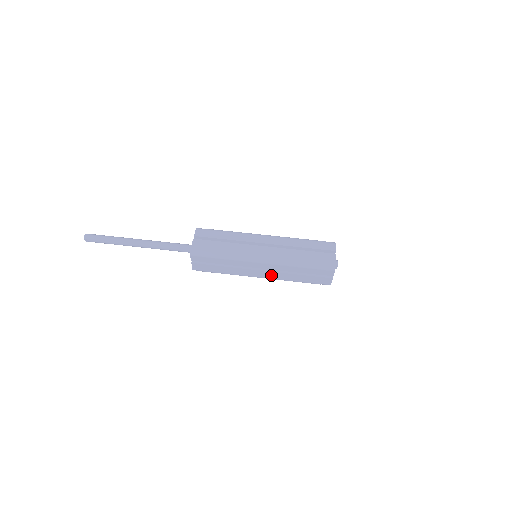
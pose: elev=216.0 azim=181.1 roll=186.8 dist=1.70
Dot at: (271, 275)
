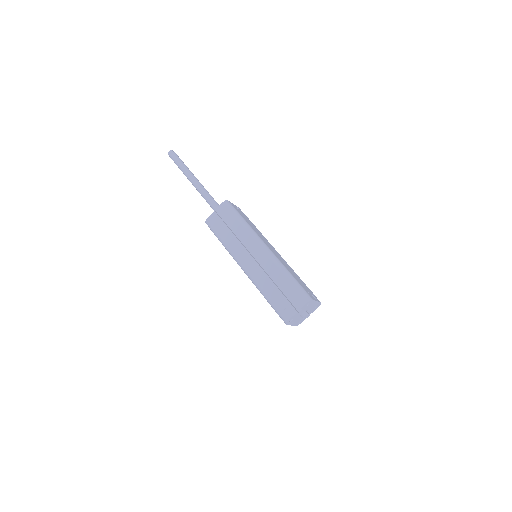
Dot at: occluded
